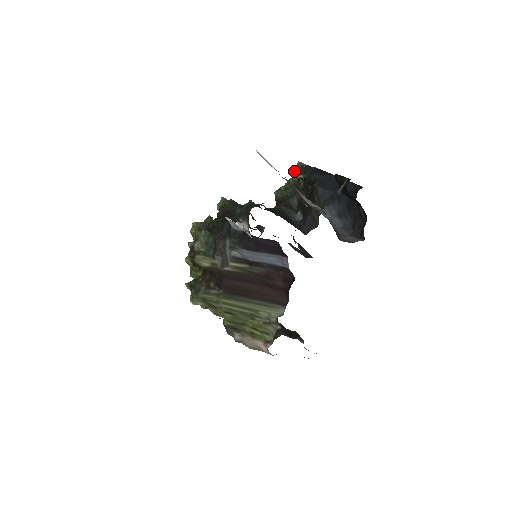
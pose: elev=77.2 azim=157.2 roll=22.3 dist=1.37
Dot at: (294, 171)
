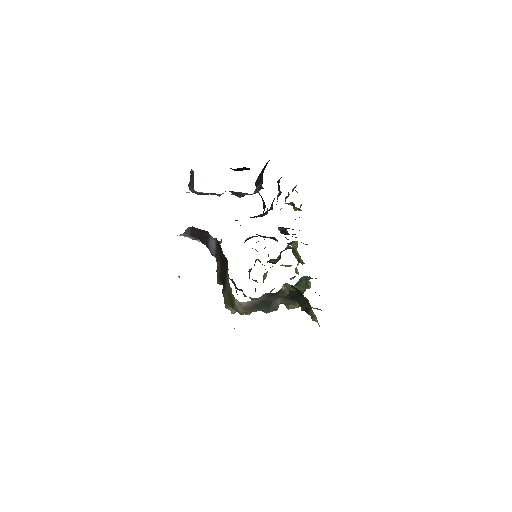
Dot at: occluded
